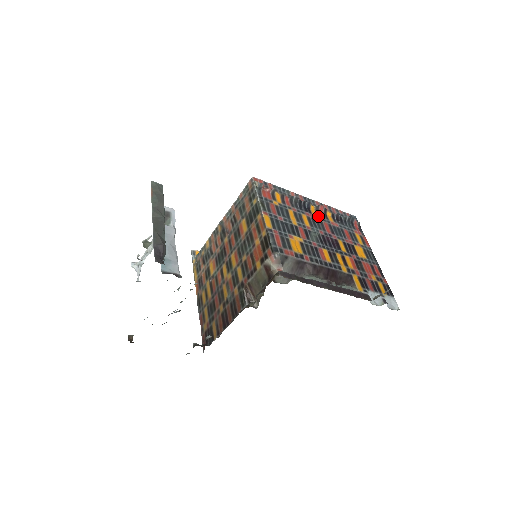
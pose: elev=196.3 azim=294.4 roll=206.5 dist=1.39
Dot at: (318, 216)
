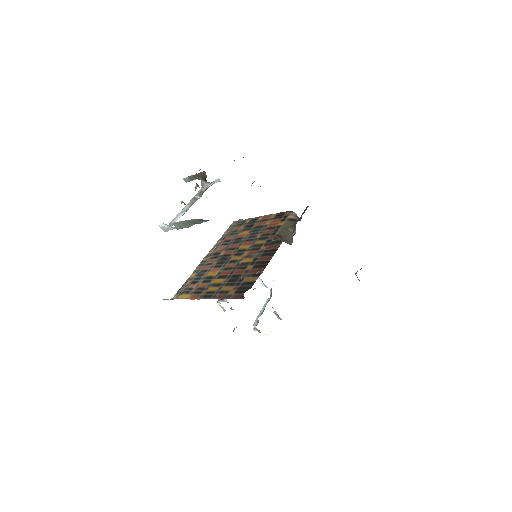
Dot at: occluded
